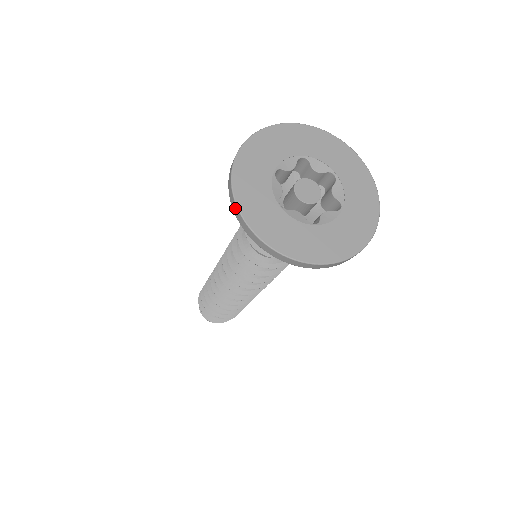
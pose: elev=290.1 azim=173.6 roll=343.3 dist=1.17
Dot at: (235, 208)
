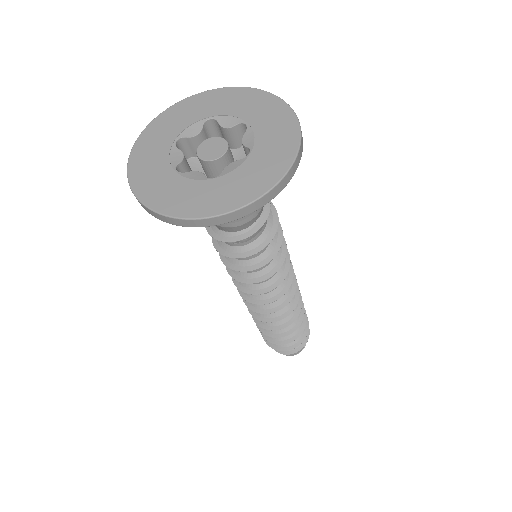
Dot at: (130, 187)
